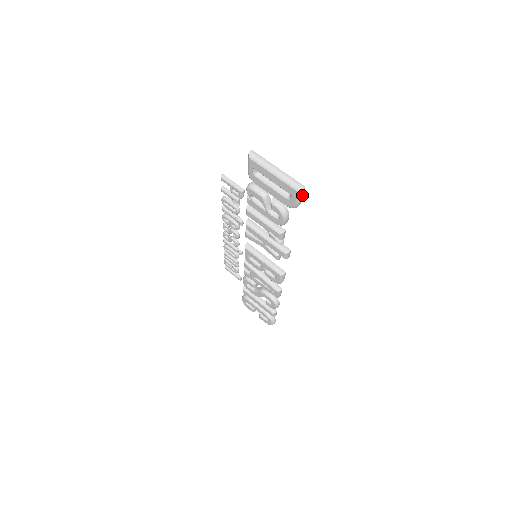
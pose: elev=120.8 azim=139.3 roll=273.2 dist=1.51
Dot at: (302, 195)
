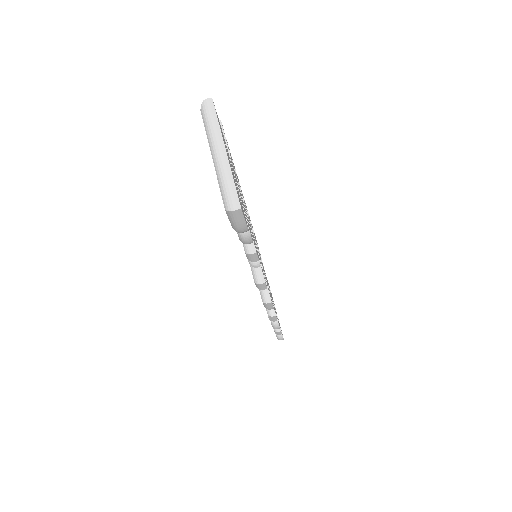
Dot at: (238, 219)
